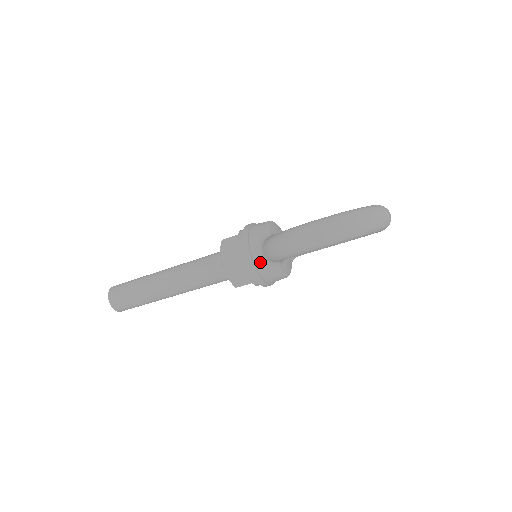
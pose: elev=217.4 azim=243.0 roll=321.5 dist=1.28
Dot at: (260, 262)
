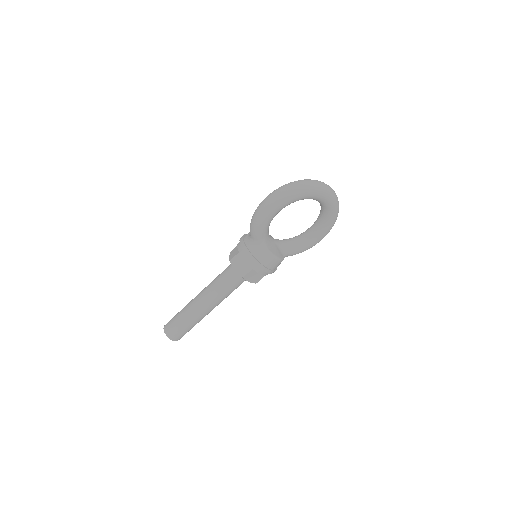
Dot at: (251, 246)
